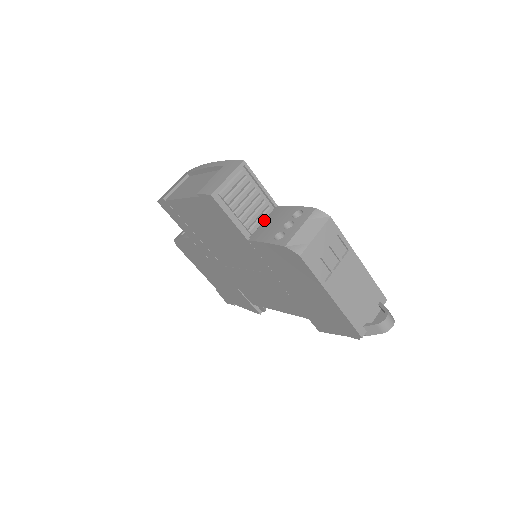
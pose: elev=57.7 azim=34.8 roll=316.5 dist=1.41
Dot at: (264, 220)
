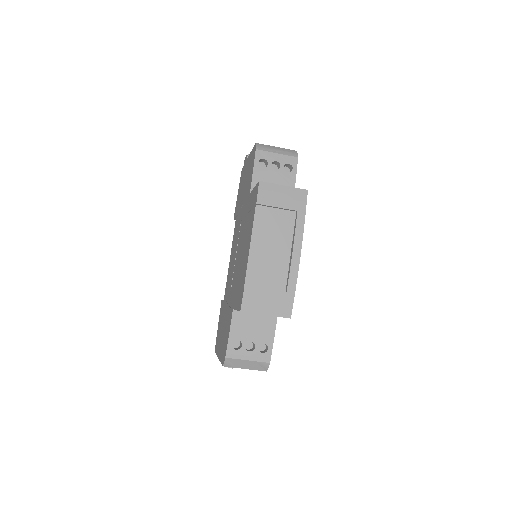
Dot at: occluded
